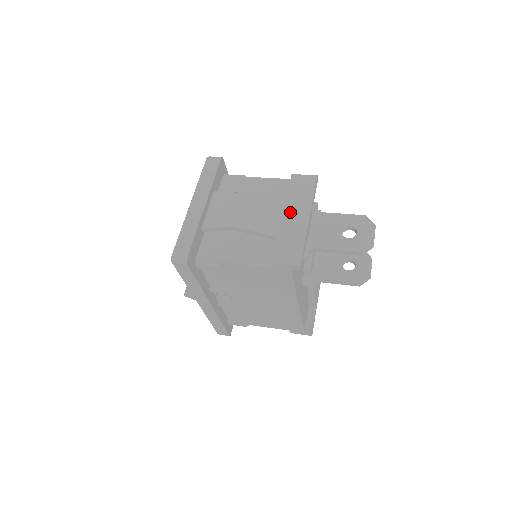
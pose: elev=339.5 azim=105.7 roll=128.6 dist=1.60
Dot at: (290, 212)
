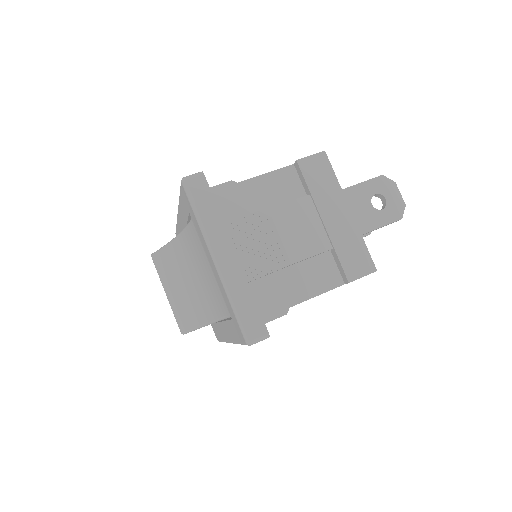
Dot at: (328, 212)
